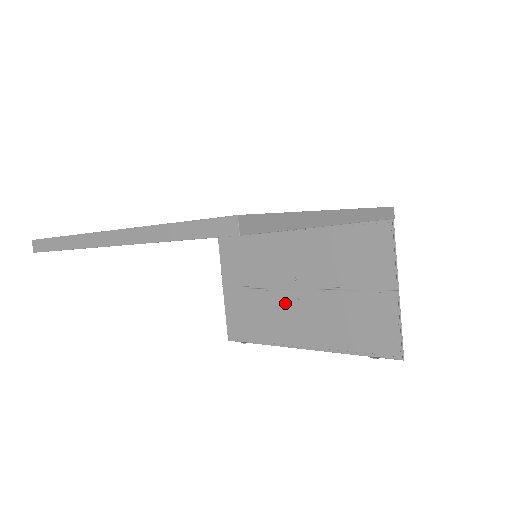
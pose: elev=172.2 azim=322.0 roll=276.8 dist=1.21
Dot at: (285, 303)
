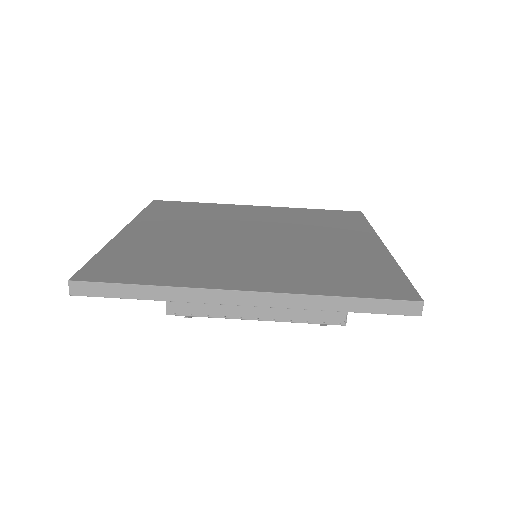
Dot at: occluded
